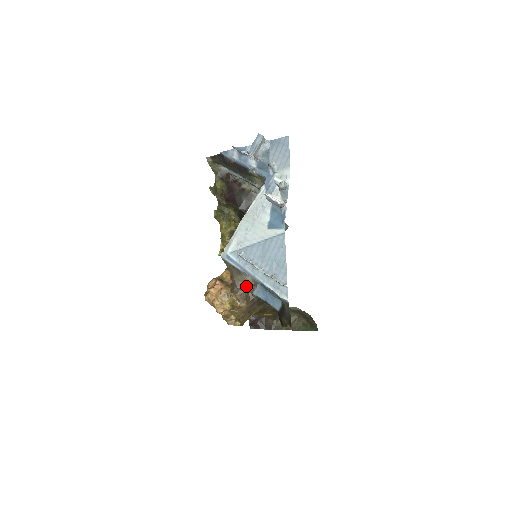
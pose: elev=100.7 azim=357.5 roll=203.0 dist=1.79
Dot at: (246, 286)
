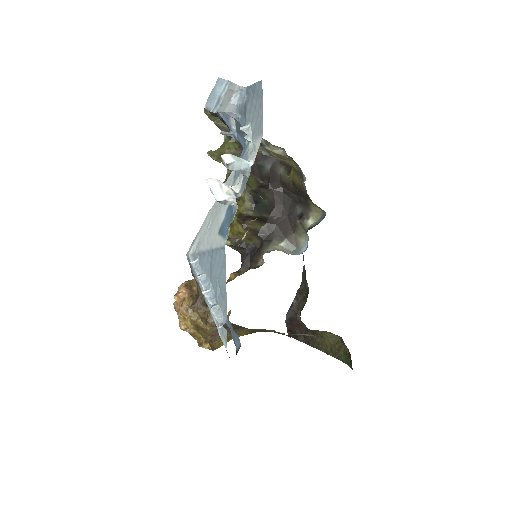
Dot at: occluded
